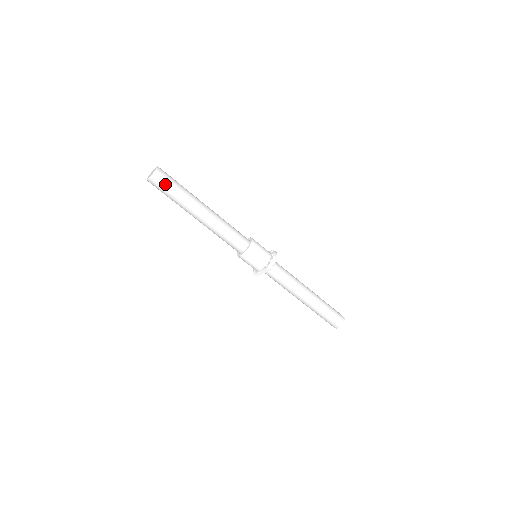
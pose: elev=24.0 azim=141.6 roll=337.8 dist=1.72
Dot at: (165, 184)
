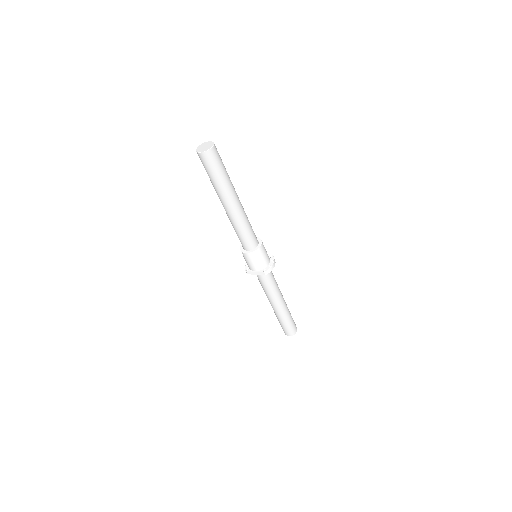
Dot at: (215, 164)
